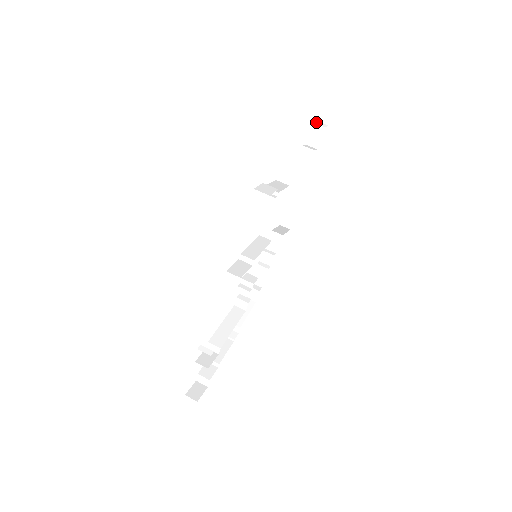
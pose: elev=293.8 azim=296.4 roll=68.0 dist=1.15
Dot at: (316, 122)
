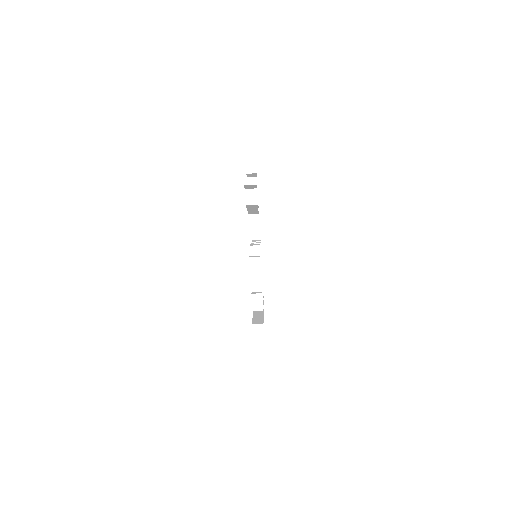
Dot at: (245, 182)
